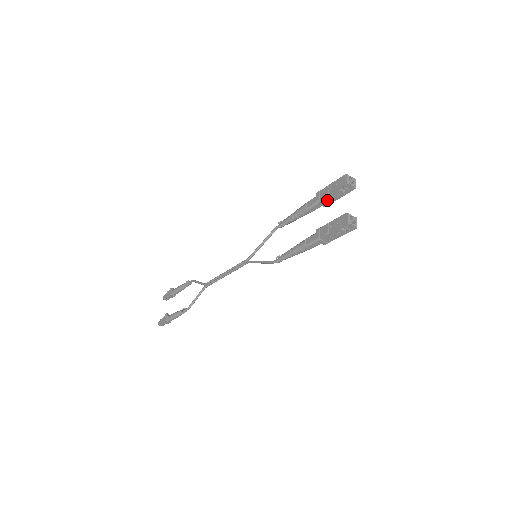
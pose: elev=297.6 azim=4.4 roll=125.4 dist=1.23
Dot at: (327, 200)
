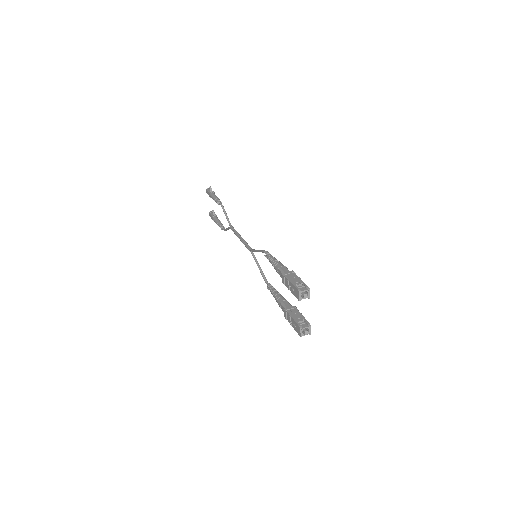
Dot at: occluded
